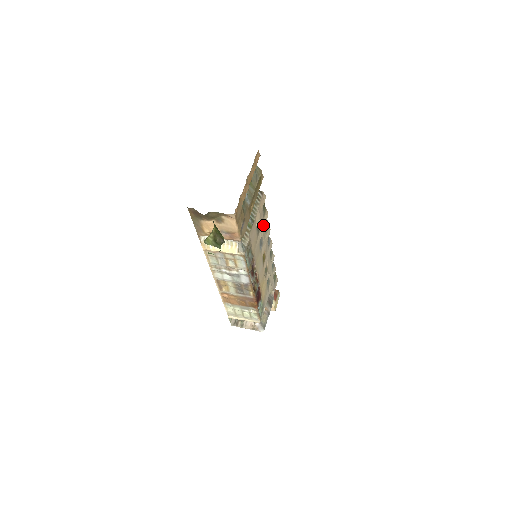
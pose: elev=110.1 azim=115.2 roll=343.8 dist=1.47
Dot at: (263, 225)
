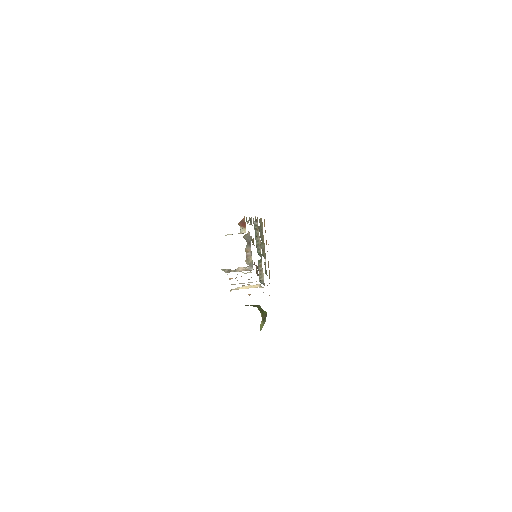
Dot at: occluded
